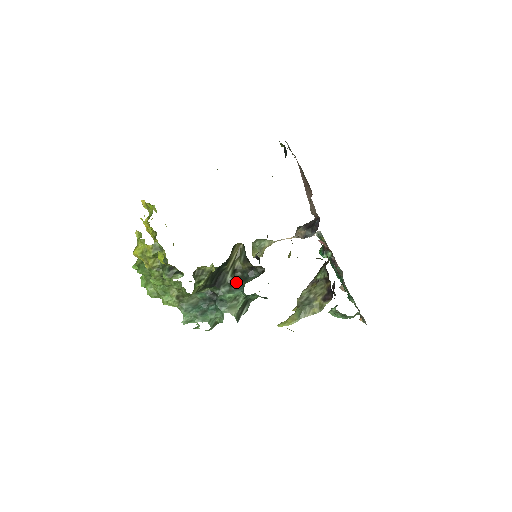
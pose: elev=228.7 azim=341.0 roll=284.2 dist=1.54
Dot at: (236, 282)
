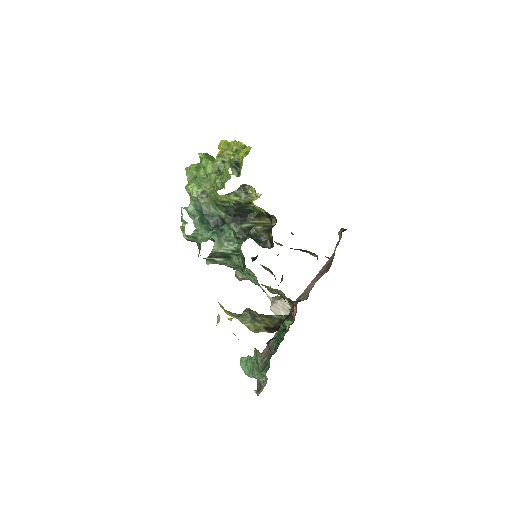
Dot at: (244, 234)
